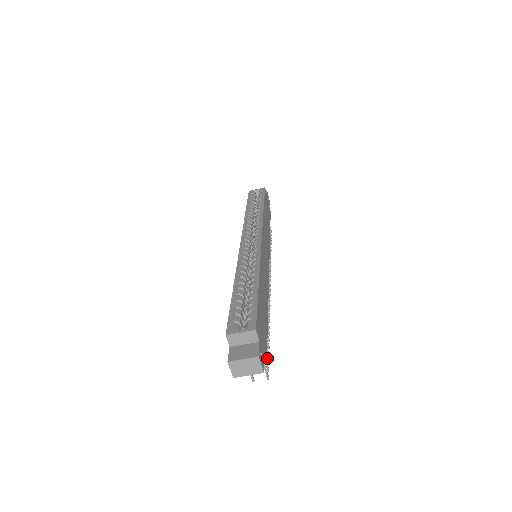
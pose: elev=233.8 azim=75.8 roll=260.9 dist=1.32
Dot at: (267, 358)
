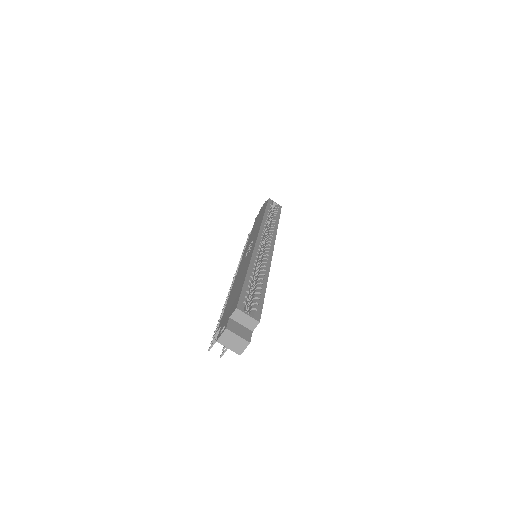
Dot at: occluded
